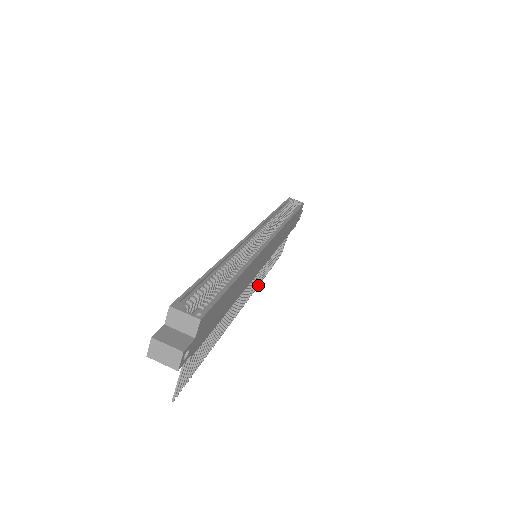
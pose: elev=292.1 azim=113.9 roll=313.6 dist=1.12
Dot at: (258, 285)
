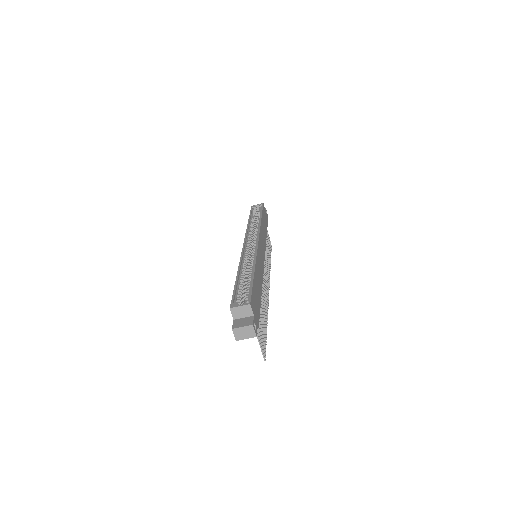
Dot at: occluded
